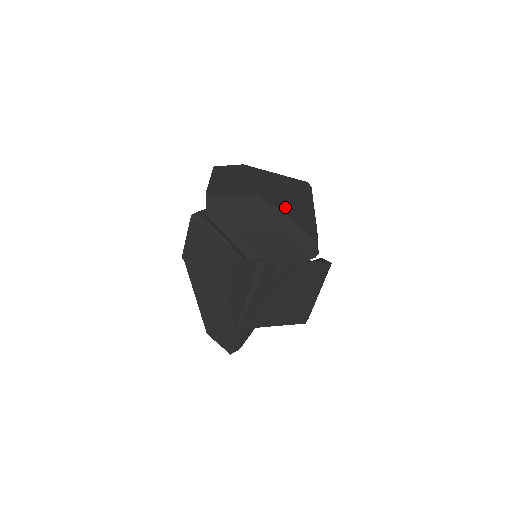
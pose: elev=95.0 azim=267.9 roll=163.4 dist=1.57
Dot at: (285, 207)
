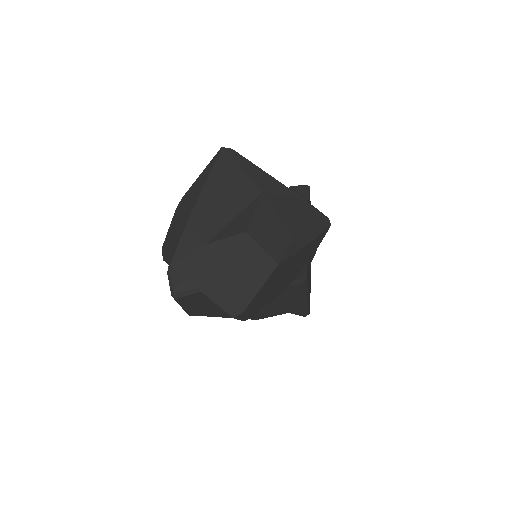
Dot at: (283, 231)
